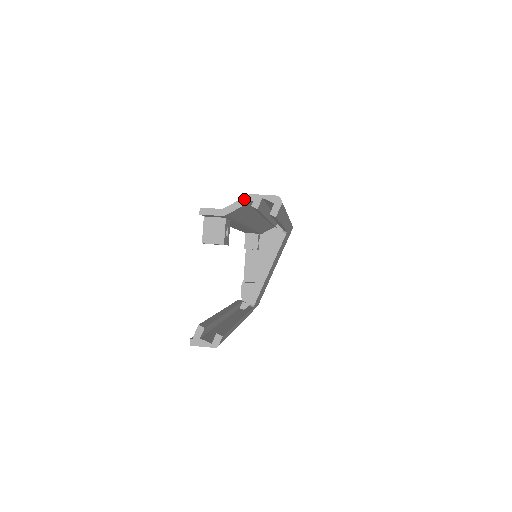
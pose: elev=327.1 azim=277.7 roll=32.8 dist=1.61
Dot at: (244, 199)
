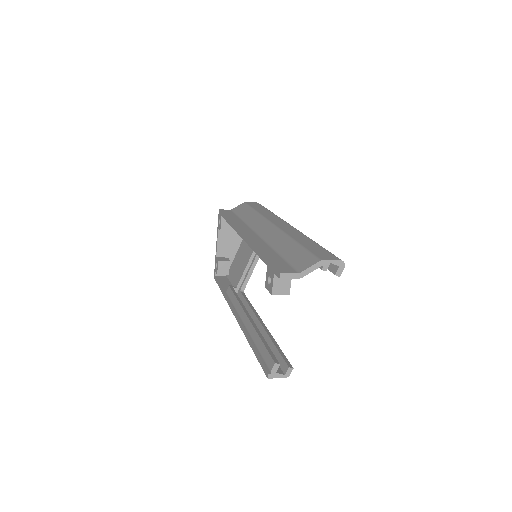
Dot at: (316, 264)
